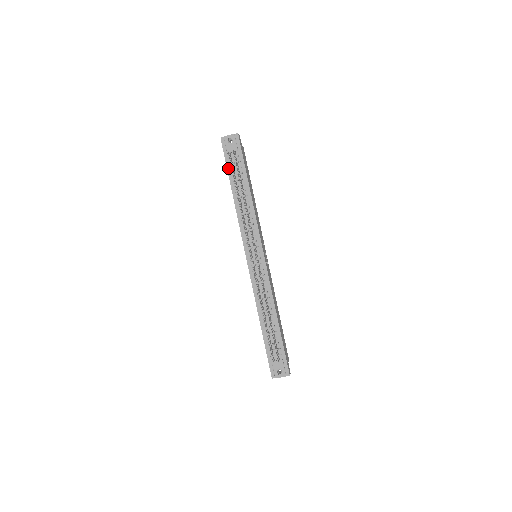
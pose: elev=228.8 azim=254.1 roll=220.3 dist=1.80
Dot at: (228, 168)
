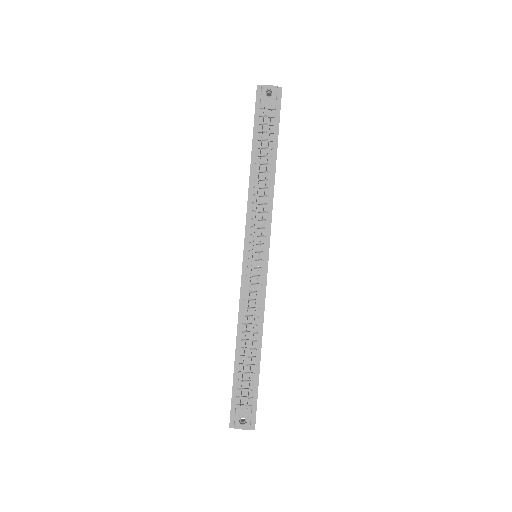
Dot at: (255, 128)
